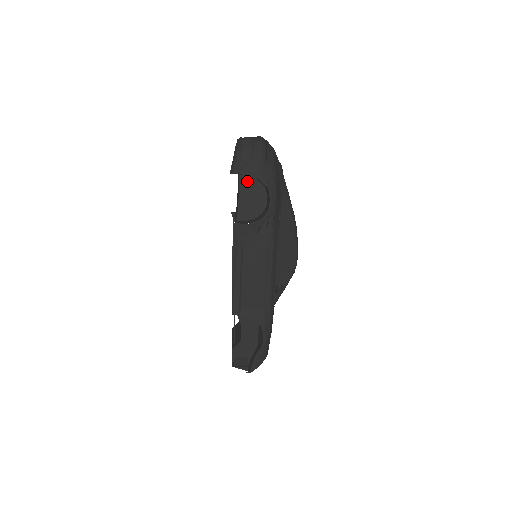
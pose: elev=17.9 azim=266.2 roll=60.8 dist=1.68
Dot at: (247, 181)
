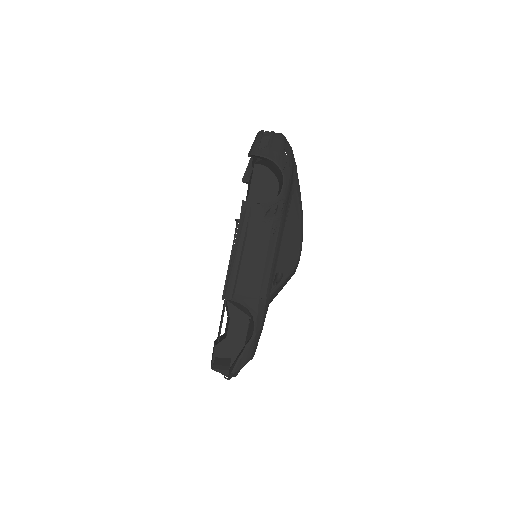
Dot at: (261, 171)
